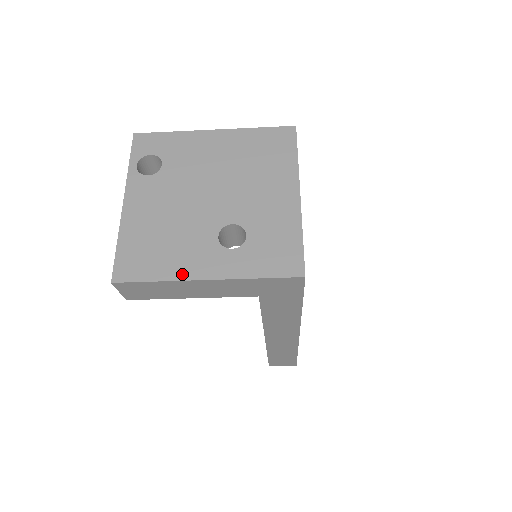
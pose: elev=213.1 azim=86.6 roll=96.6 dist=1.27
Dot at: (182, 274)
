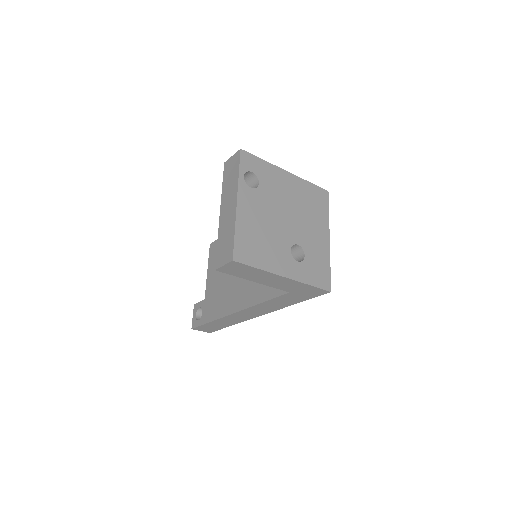
Dot at: (273, 269)
